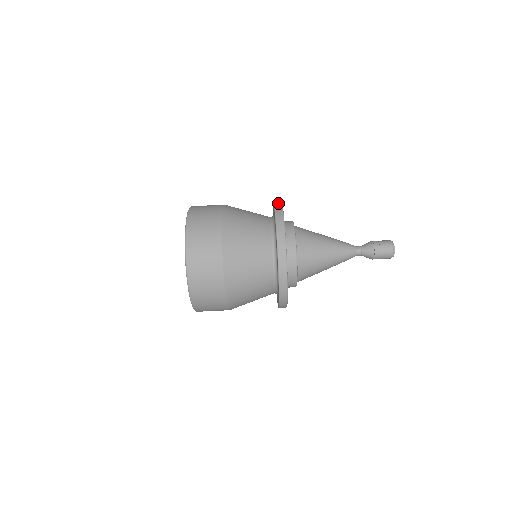
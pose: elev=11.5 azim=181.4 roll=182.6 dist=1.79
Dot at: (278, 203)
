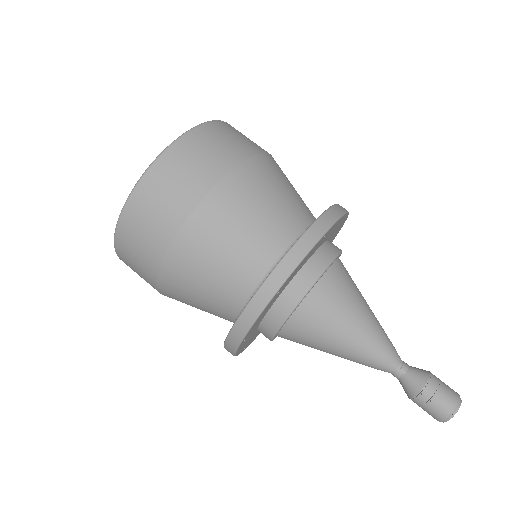
Dot at: occluded
